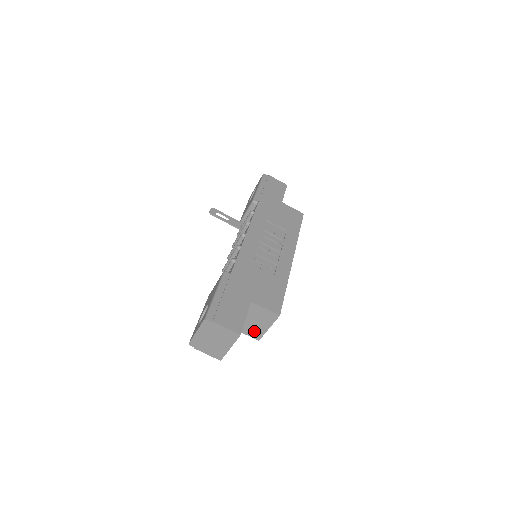
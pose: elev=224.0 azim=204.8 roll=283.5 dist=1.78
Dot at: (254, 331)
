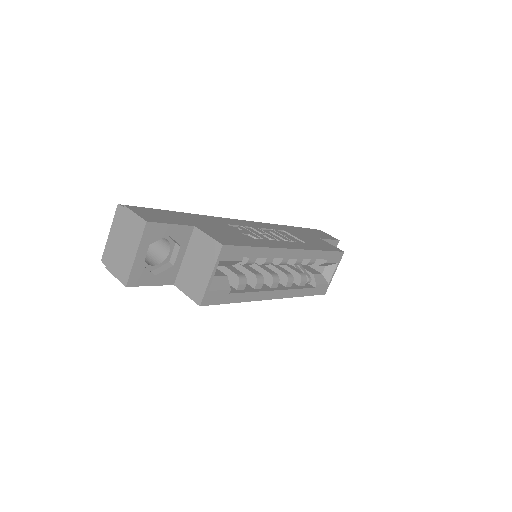
Dot at: (196, 286)
